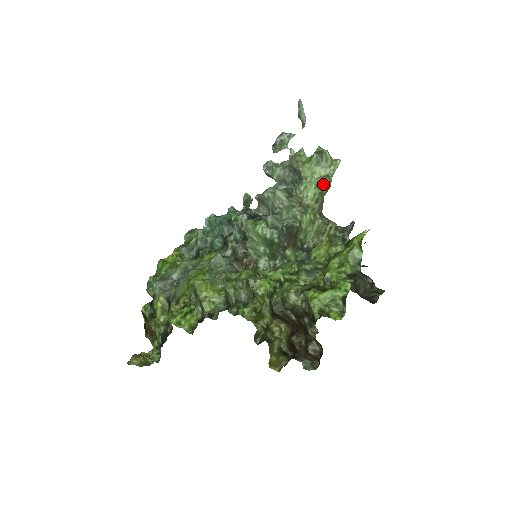
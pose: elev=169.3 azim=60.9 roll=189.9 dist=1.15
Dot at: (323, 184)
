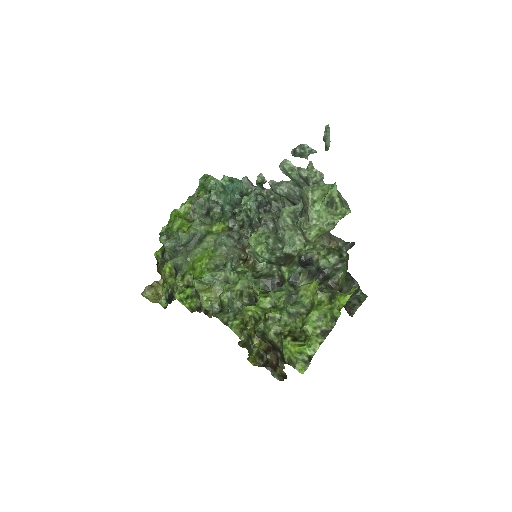
Dot at: (327, 230)
